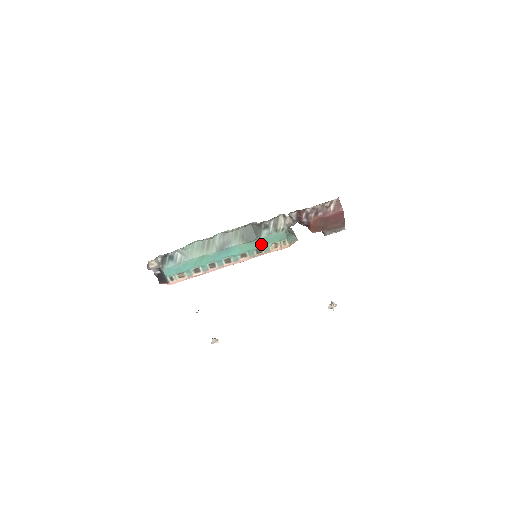
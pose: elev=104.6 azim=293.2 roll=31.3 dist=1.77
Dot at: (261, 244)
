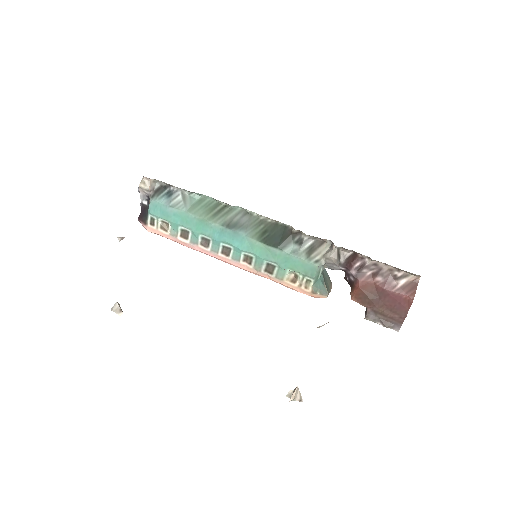
Dot at: (278, 260)
